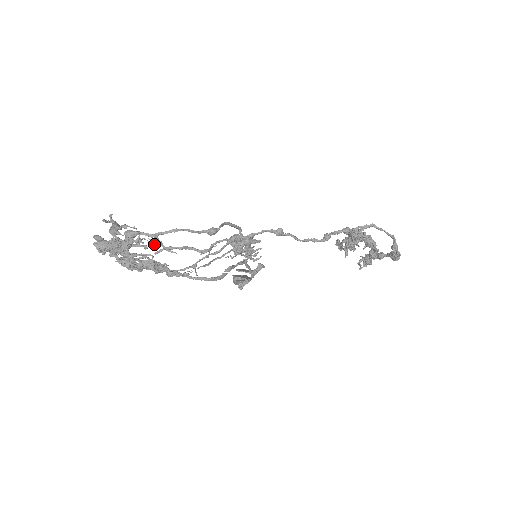
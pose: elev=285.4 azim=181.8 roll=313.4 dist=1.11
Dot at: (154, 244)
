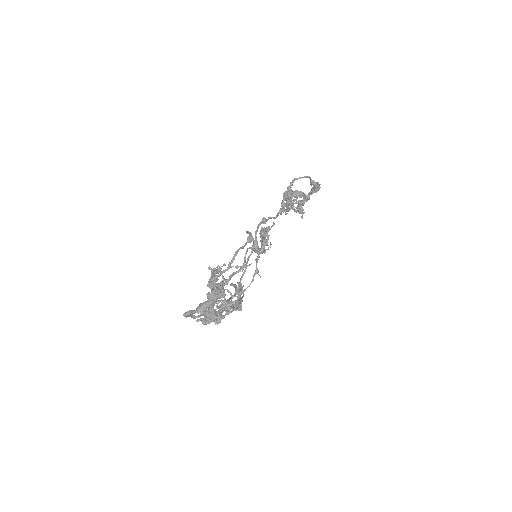
Dot at: occluded
